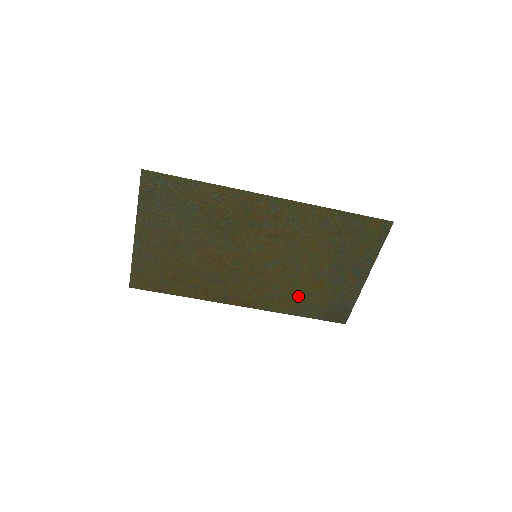
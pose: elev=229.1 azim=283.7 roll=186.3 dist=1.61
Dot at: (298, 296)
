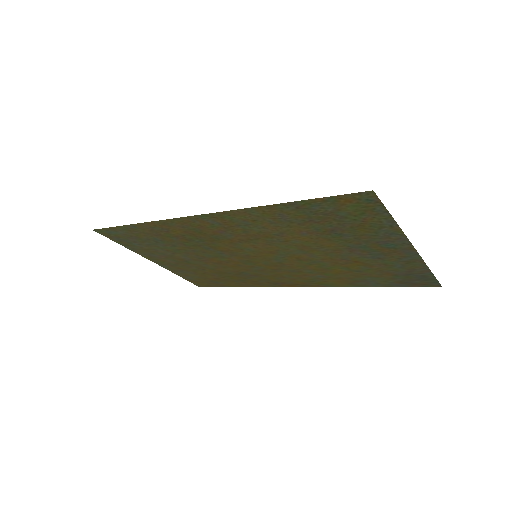
Dot at: (345, 274)
